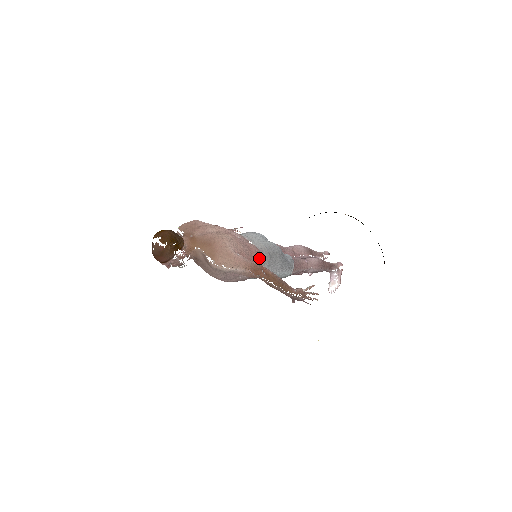
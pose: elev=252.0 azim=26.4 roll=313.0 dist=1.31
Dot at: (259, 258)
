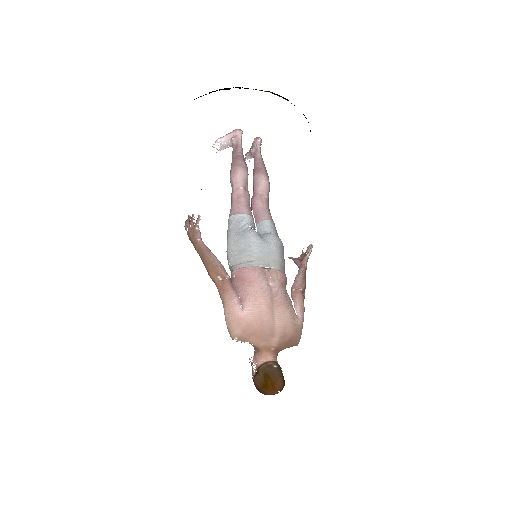
Dot at: occluded
